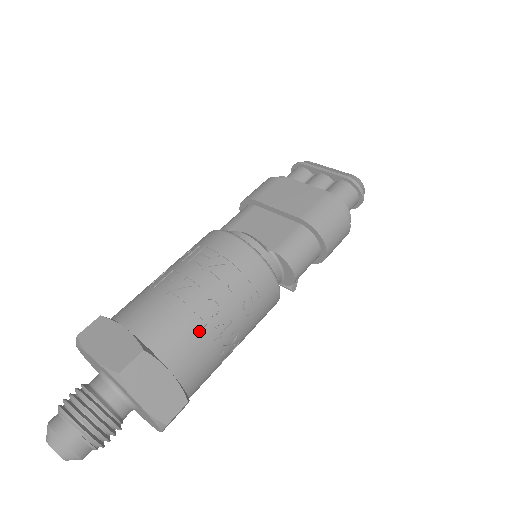
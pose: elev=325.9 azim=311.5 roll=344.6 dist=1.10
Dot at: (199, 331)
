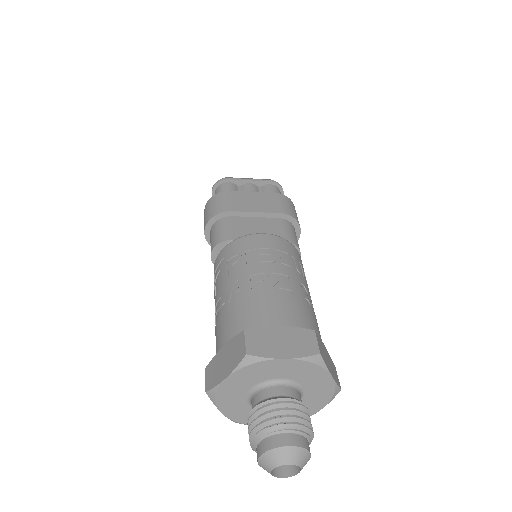
Dot at: (311, 309)
